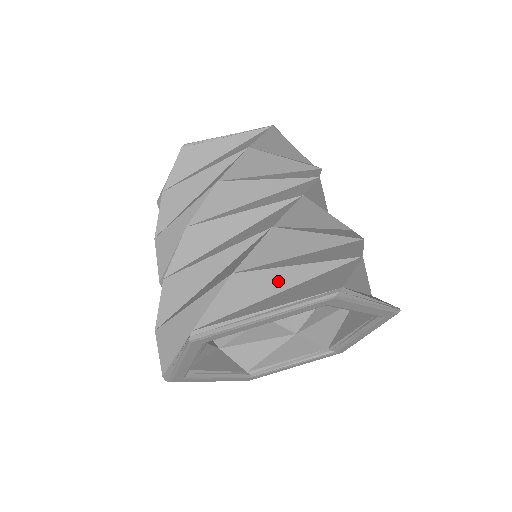
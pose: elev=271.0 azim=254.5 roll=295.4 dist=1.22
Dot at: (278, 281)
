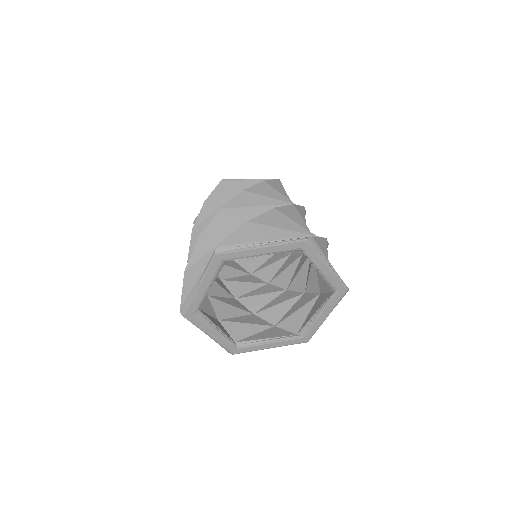
Dot at: (273, 235)
